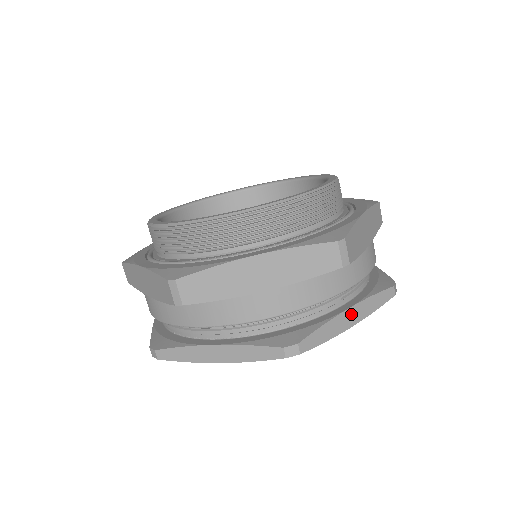
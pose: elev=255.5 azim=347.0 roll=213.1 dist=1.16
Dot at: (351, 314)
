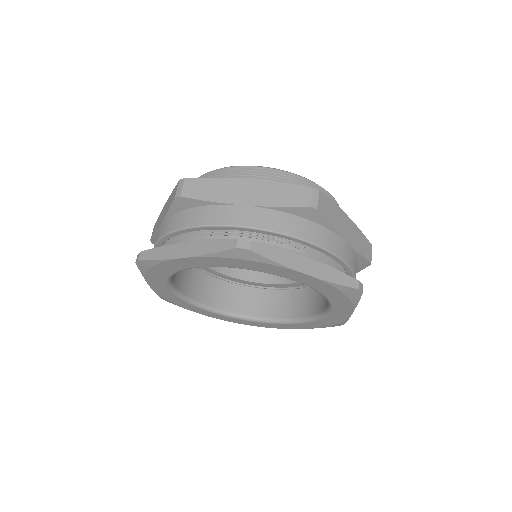
Dot at: (308, 264)
